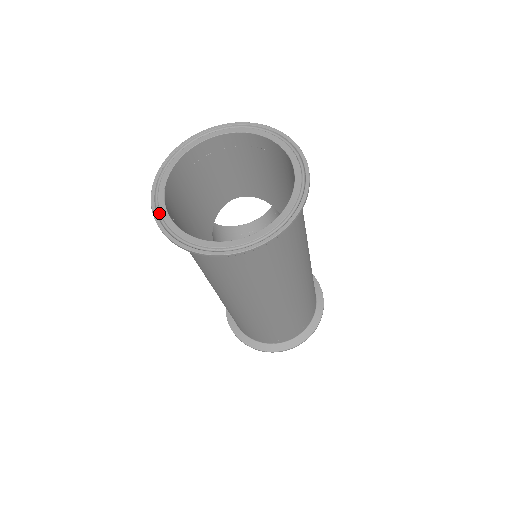
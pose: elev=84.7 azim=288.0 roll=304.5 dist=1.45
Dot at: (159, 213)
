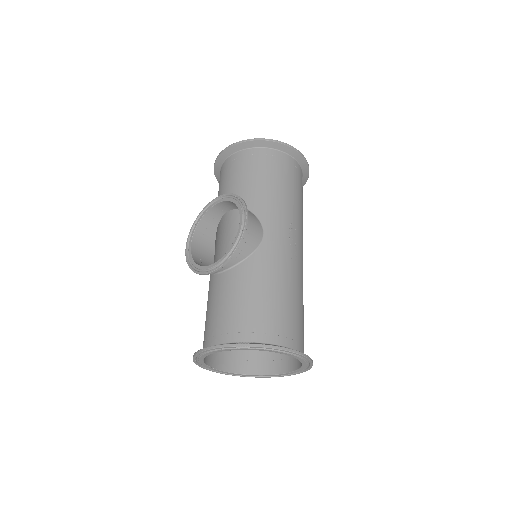
Dot at: (219, 371)
